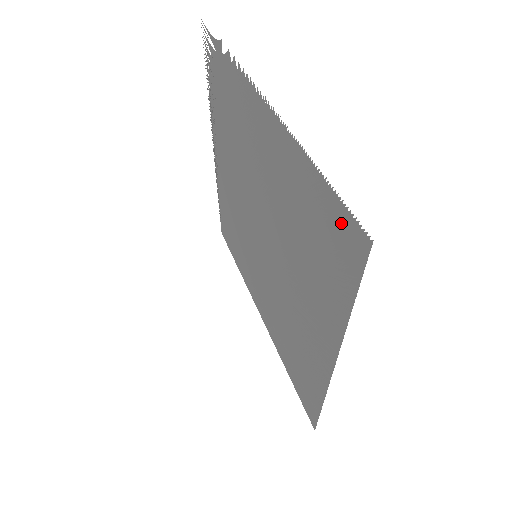
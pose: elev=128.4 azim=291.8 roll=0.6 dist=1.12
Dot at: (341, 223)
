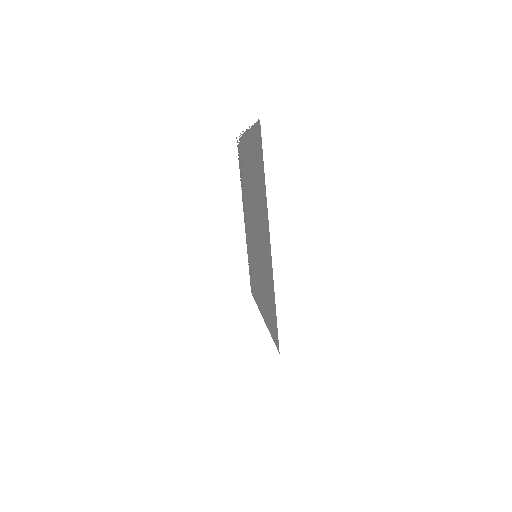
Dot at: (257, 133)
